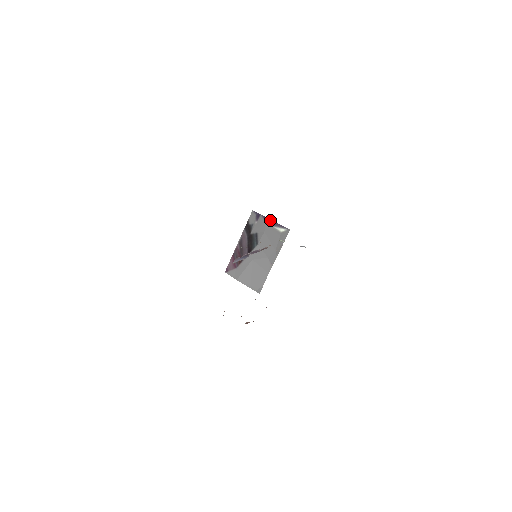
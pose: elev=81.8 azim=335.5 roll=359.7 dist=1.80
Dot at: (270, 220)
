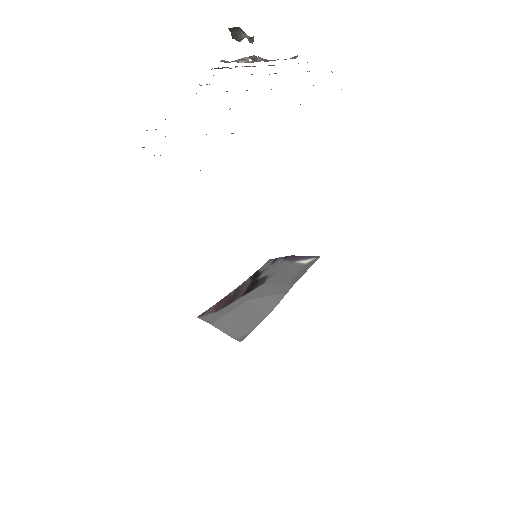
Dot at: (292, 256)
